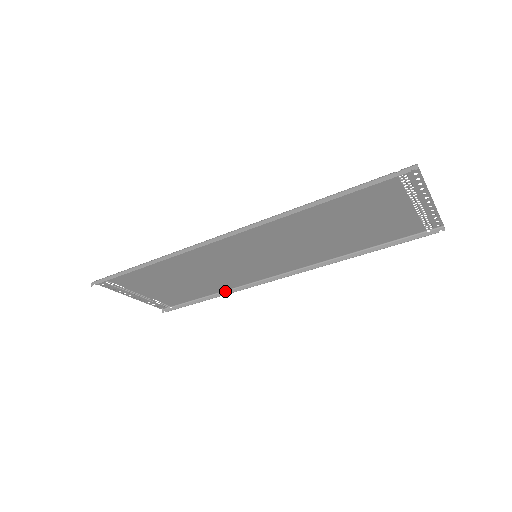
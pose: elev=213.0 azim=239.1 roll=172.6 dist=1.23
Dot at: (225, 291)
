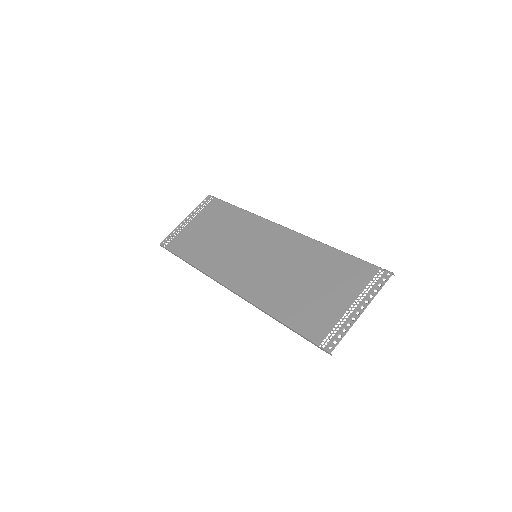
Dot at: (247, 212)
